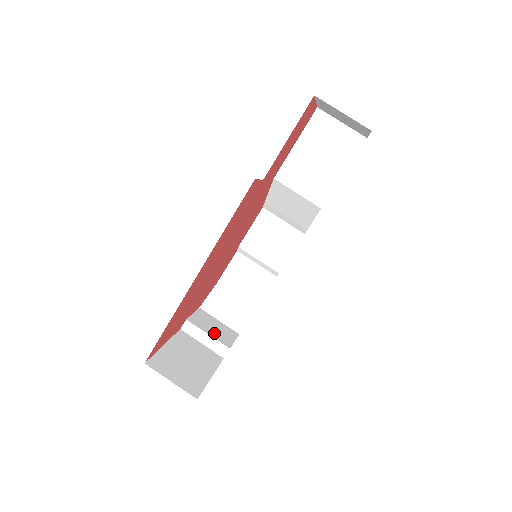
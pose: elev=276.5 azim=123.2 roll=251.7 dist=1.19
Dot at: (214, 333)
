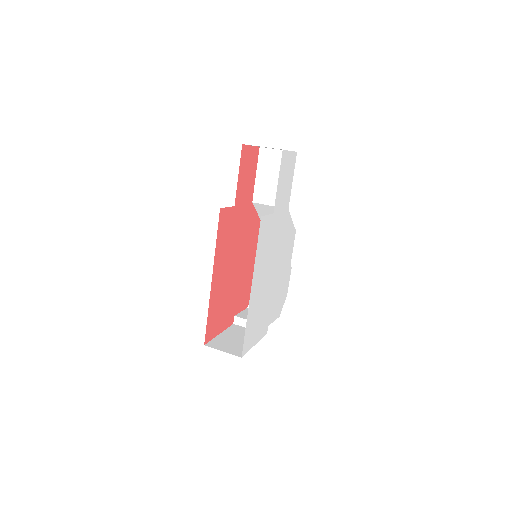
Dot at: occluded
